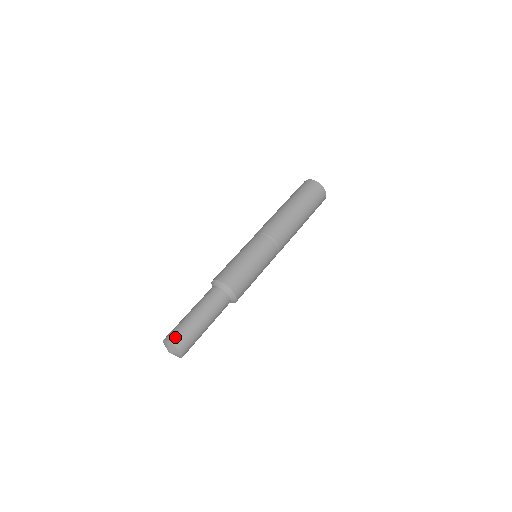
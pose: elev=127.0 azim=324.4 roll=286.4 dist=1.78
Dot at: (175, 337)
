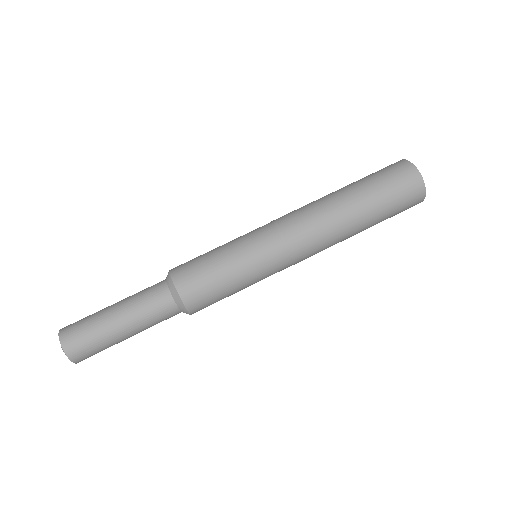
Dot at: (69, 331)
